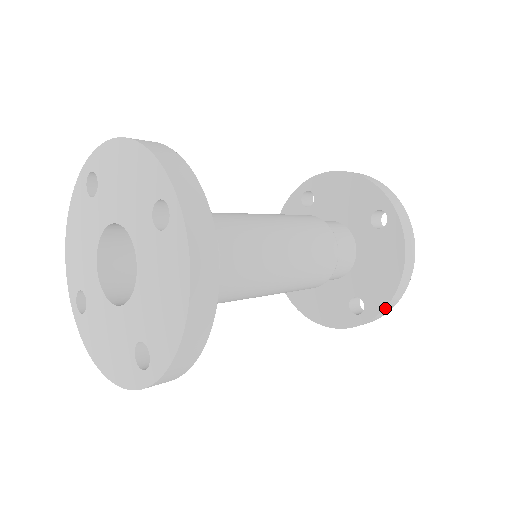
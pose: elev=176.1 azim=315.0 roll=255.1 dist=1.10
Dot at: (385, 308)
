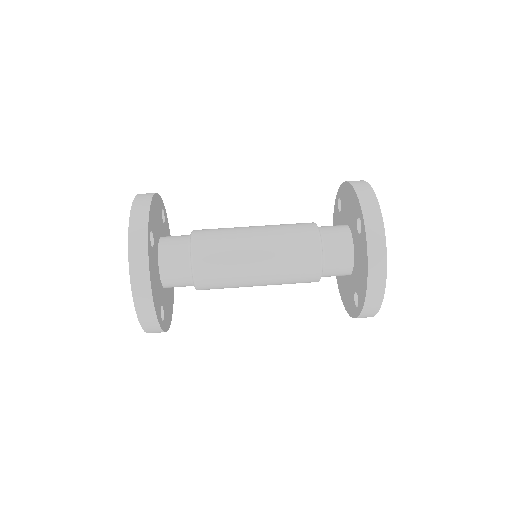
Dot at: occluded
